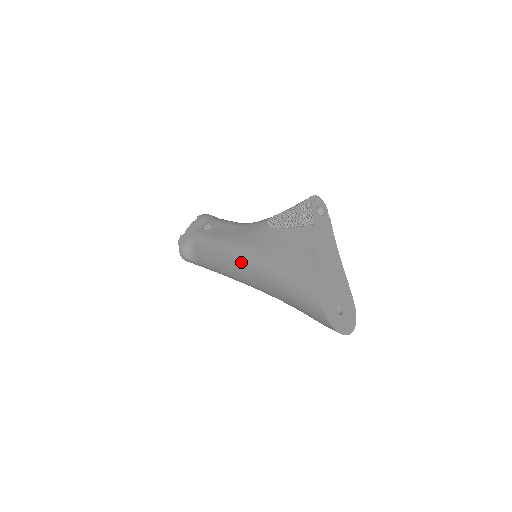
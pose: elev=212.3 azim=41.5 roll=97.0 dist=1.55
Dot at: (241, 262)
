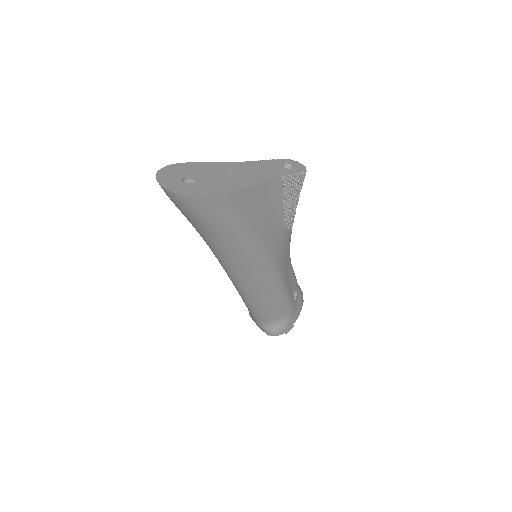
Dot at: occluded
